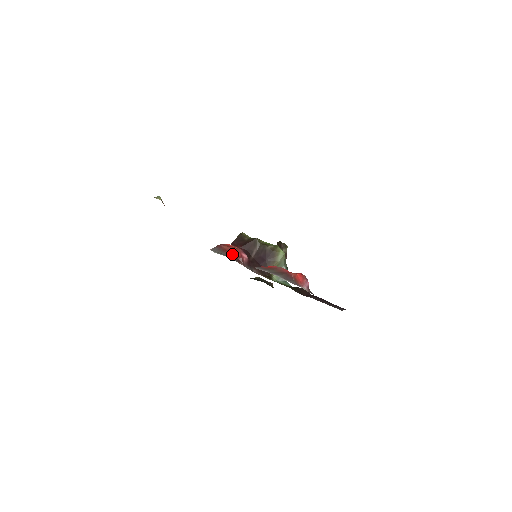
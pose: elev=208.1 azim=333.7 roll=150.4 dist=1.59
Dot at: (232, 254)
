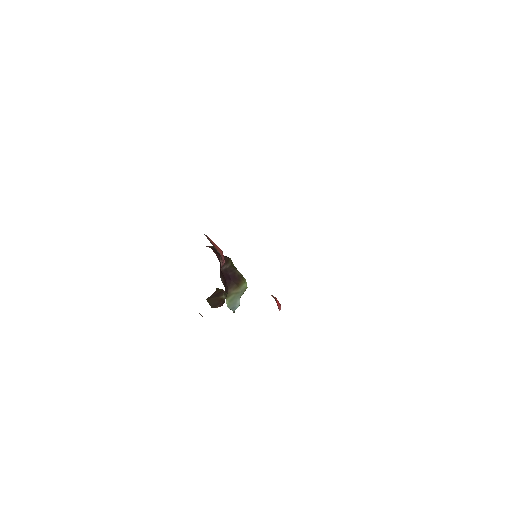
Dot at: (216, 249)
